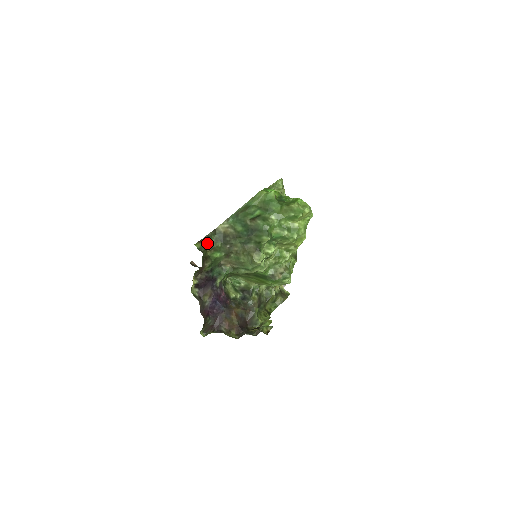
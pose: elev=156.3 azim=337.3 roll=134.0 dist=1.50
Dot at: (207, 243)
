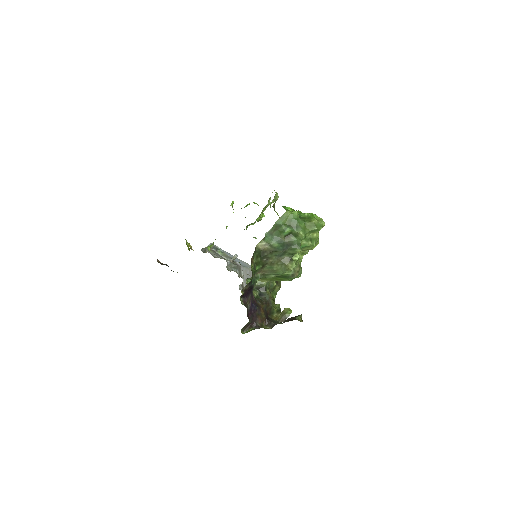
Dot at: occluded
